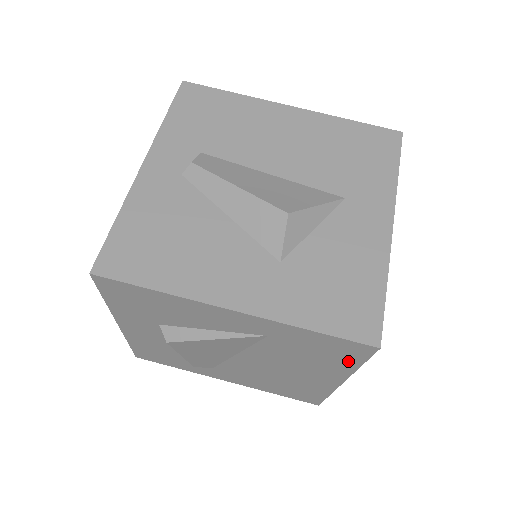
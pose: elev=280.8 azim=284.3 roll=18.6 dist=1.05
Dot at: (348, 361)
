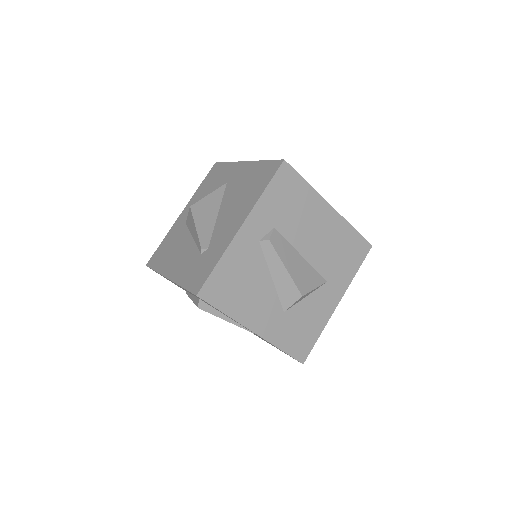
Dot at: occluded
